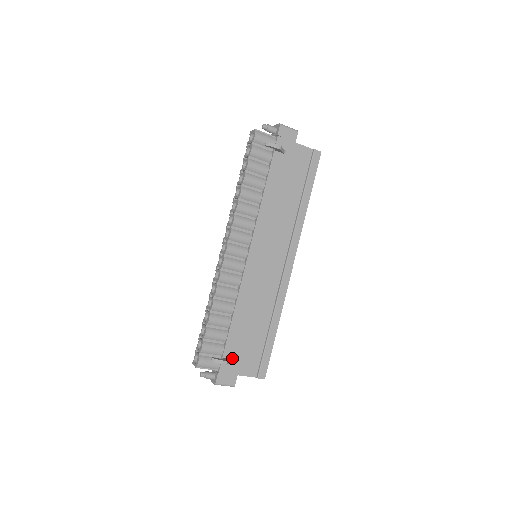
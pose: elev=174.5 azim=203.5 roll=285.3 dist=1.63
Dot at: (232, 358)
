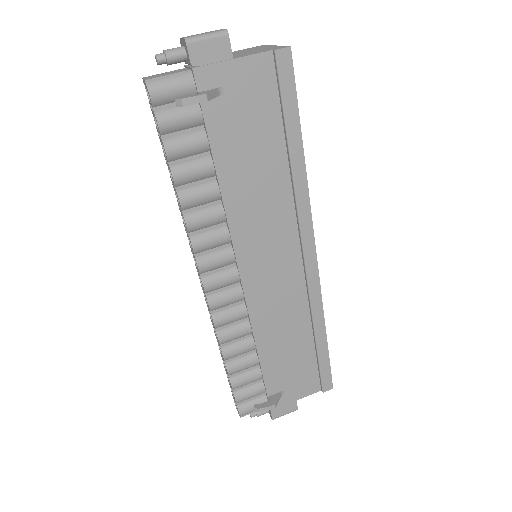
Dot at: (280, 390)
